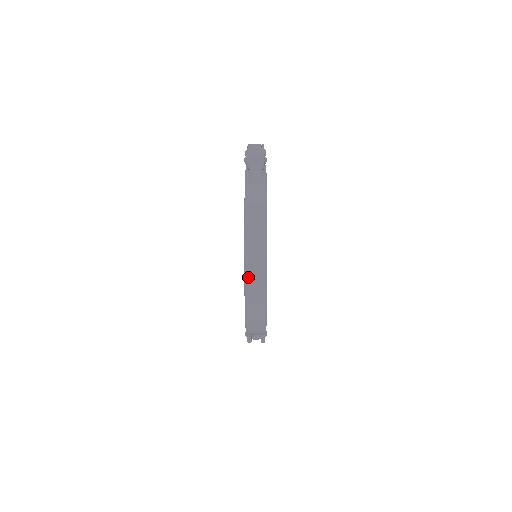
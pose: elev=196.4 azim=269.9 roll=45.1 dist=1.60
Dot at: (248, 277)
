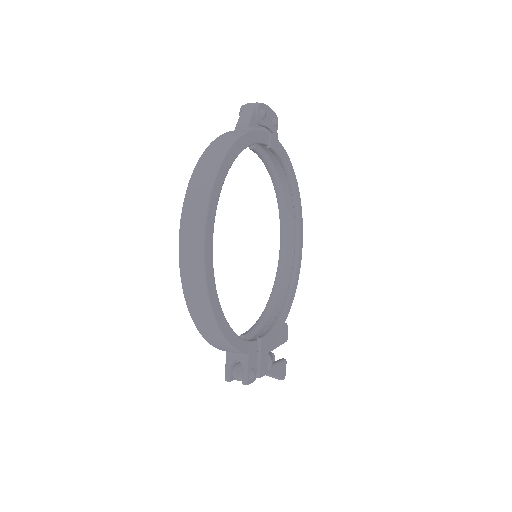
Dot at: (186, 209)
